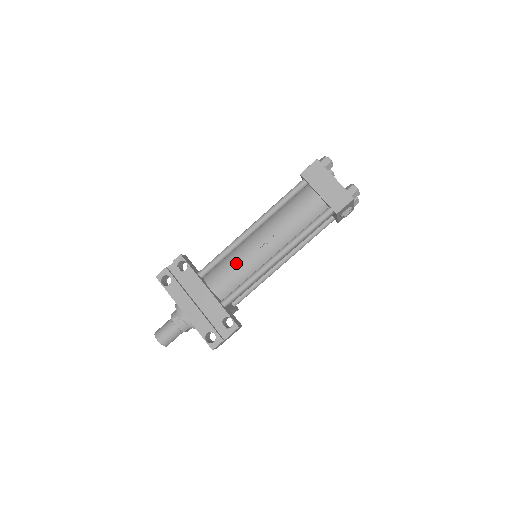
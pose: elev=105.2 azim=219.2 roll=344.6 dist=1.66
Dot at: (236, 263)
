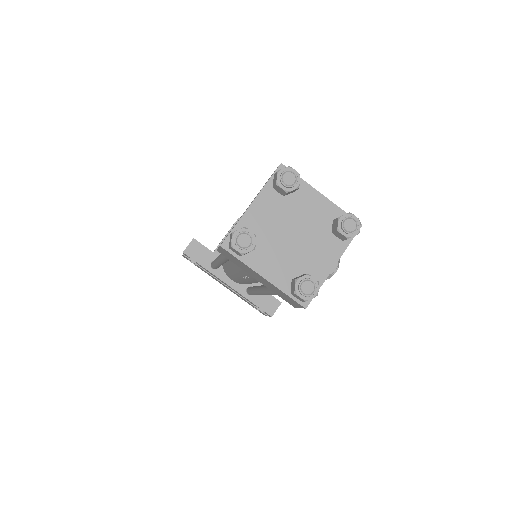
Dot at: (233, 275)
